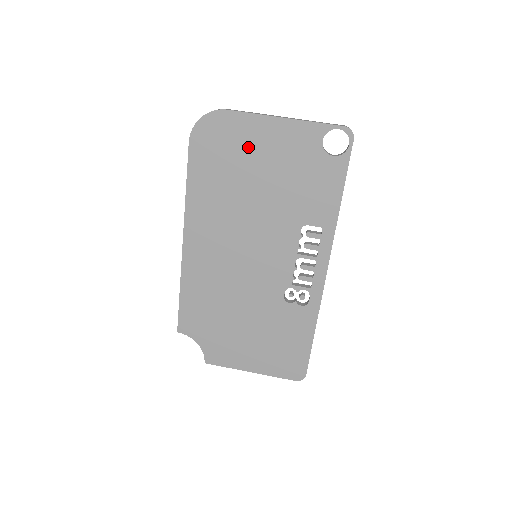
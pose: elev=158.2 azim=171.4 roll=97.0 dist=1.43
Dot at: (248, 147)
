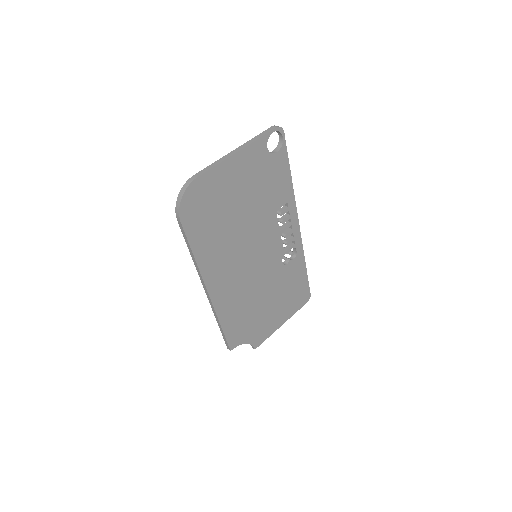
Dot at: (224, 191)
